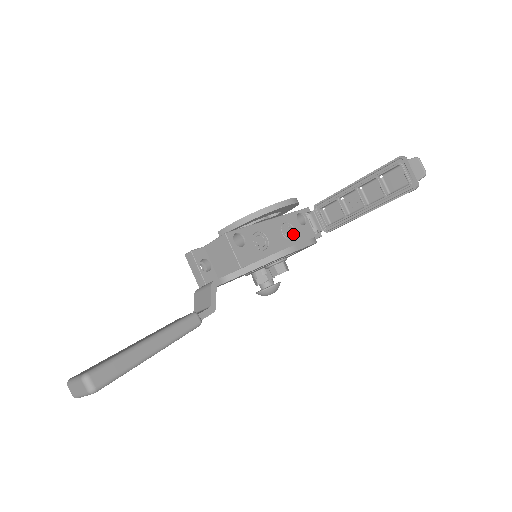
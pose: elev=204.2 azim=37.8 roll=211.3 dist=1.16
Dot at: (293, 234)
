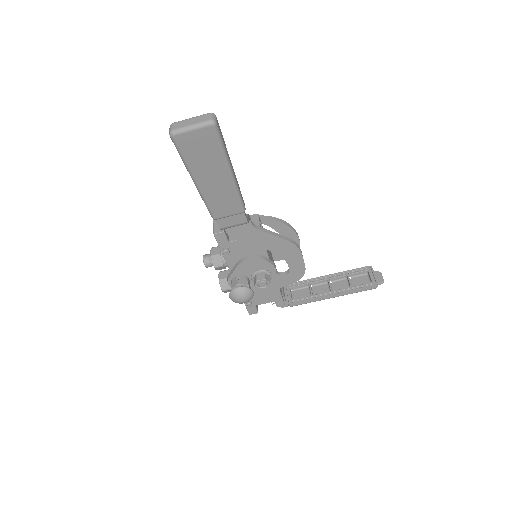
Dot at: occluded
